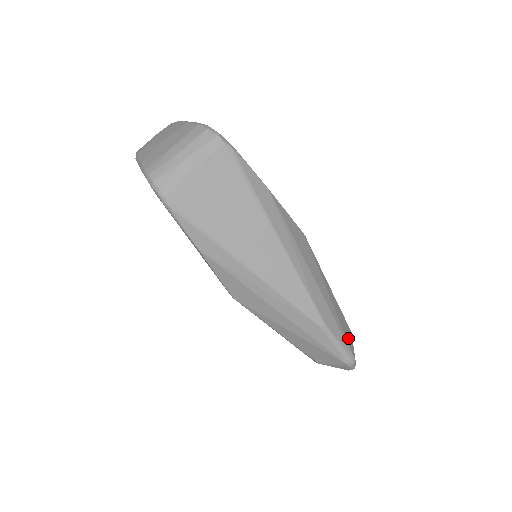
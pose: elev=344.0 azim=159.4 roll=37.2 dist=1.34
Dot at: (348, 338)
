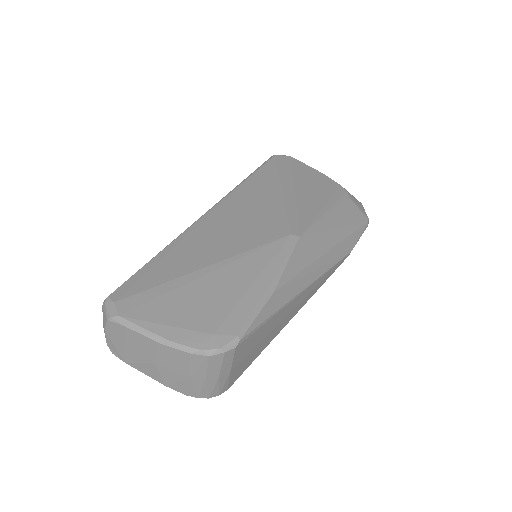
Dot at: (357, 217)
